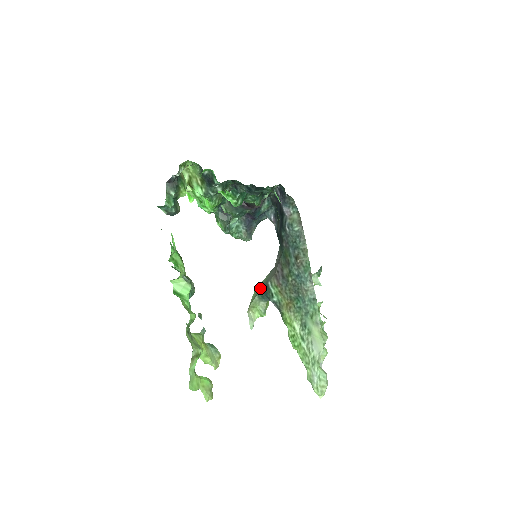
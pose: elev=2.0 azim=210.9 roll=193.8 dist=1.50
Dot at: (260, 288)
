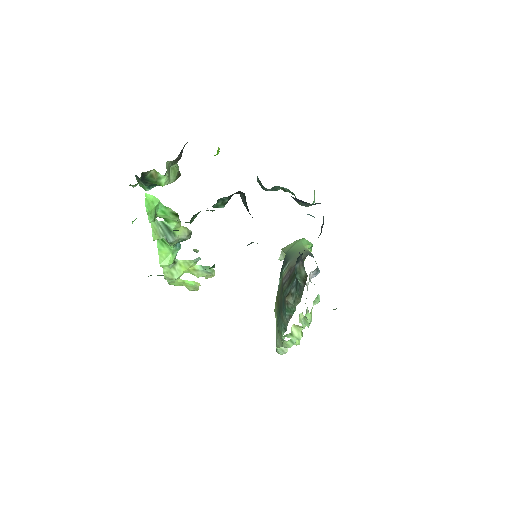
Dot at: (291, 252)
